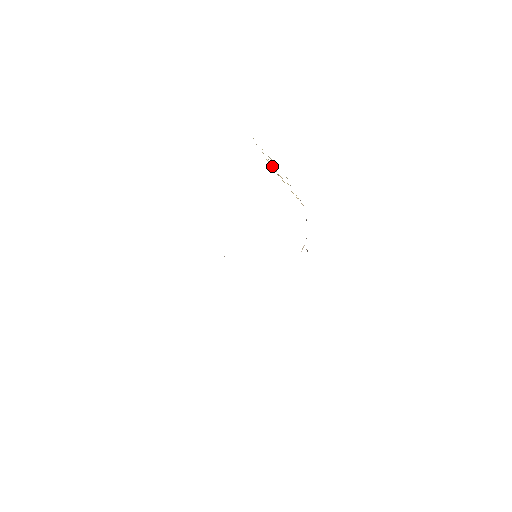
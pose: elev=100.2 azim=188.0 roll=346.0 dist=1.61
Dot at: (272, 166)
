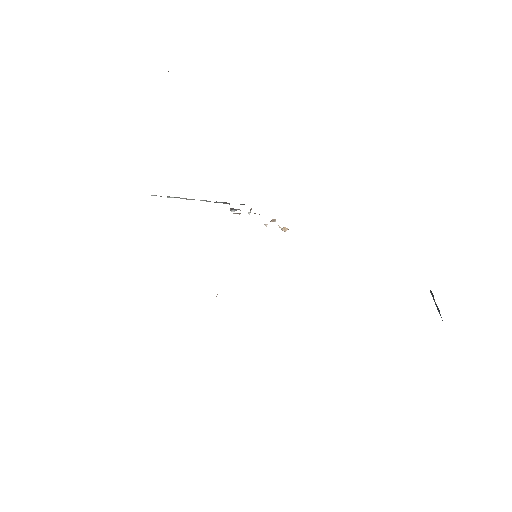
Dot at: occluded
